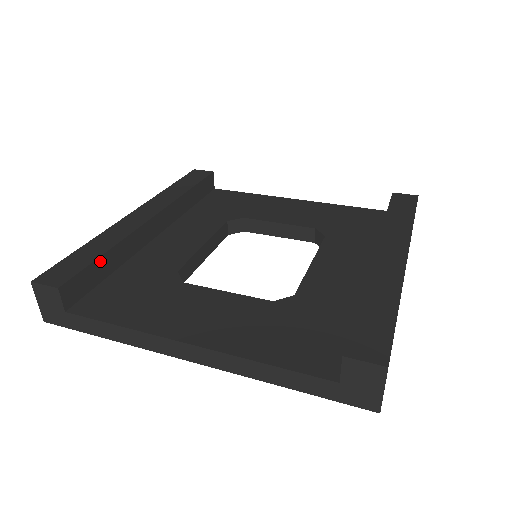
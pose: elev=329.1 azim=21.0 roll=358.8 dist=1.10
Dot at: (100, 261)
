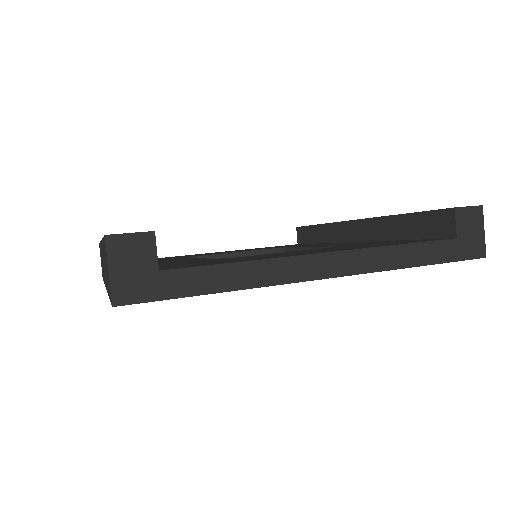
Dot at: occluded
